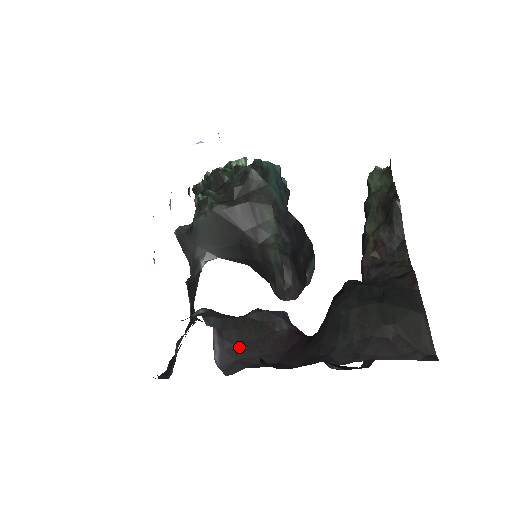
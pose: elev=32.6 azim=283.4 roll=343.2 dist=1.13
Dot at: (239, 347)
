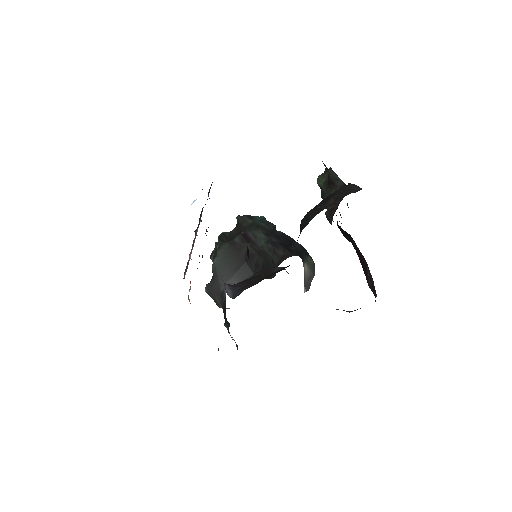
Dot at: (246, 286)
